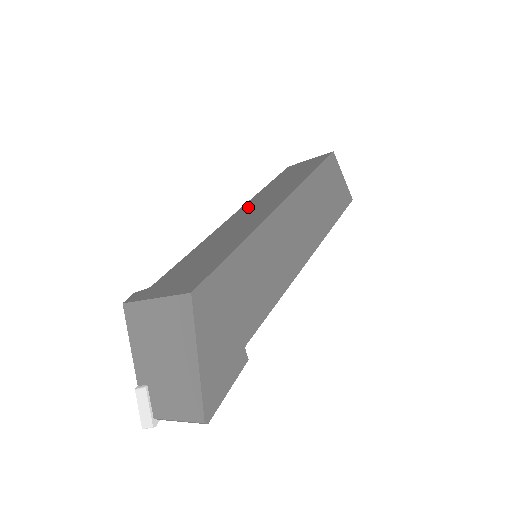
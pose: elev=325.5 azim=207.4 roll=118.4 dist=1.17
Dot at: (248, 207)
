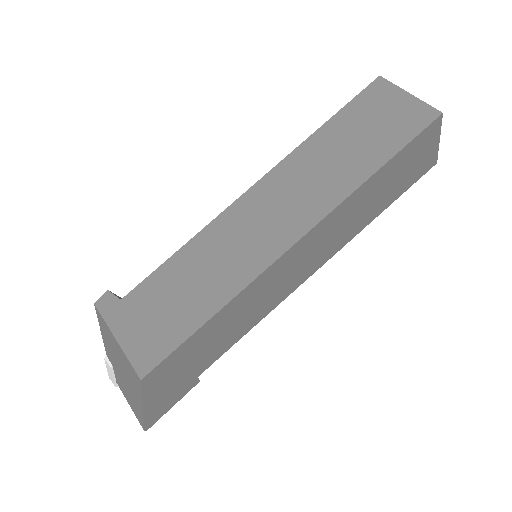
Dot at: (272, 188)
